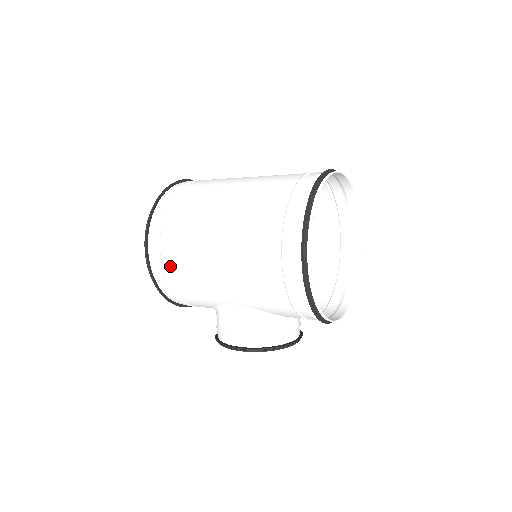
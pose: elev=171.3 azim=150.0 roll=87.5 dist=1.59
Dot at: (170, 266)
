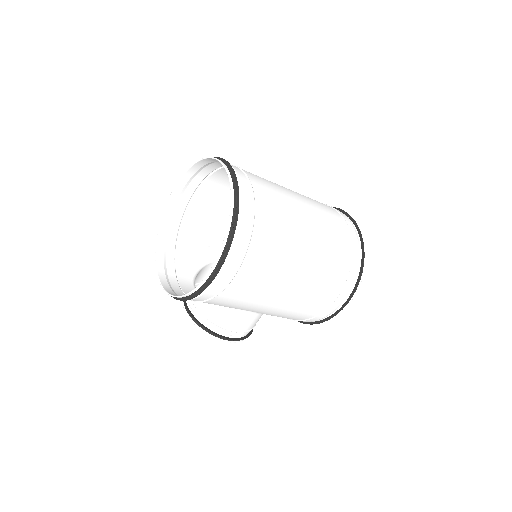
Dot at: (233, 289)
